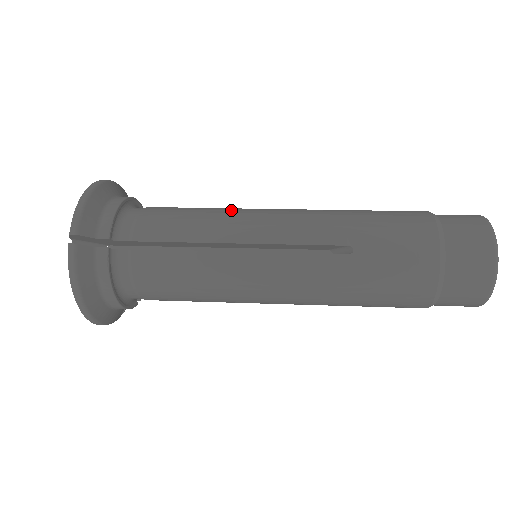
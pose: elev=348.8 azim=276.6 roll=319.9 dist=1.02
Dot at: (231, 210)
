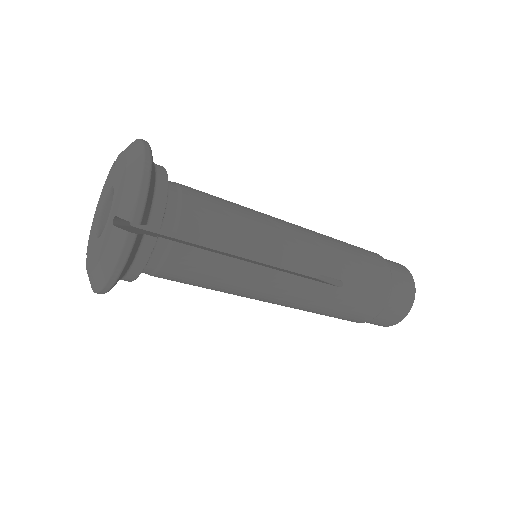
Dot at: (260, 218)
